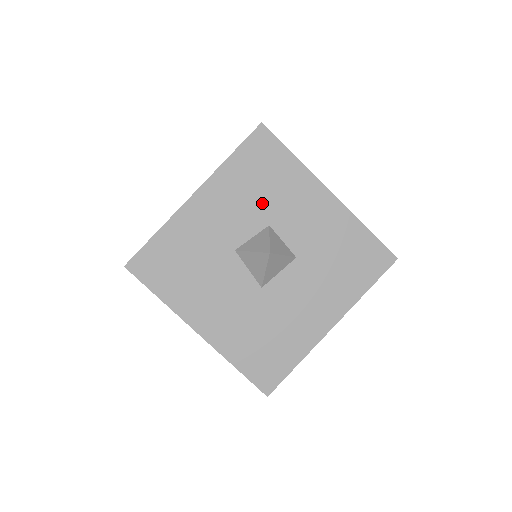
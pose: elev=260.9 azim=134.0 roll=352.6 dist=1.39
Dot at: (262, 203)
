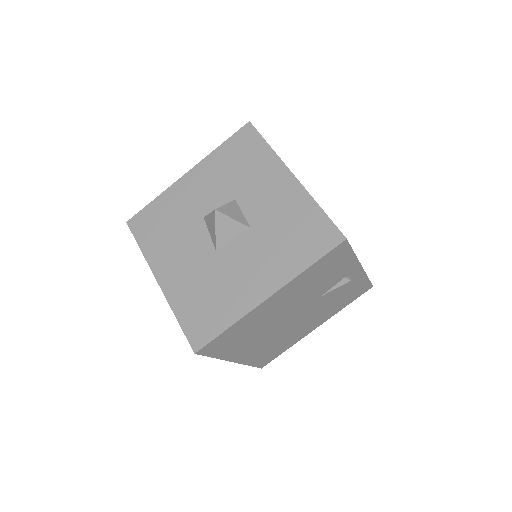
Dot at: (234, 181)
